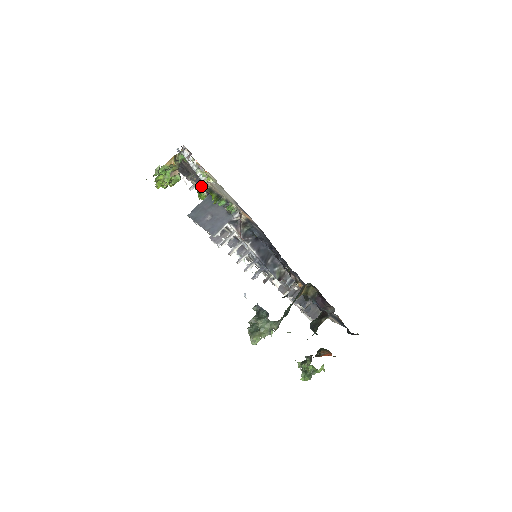
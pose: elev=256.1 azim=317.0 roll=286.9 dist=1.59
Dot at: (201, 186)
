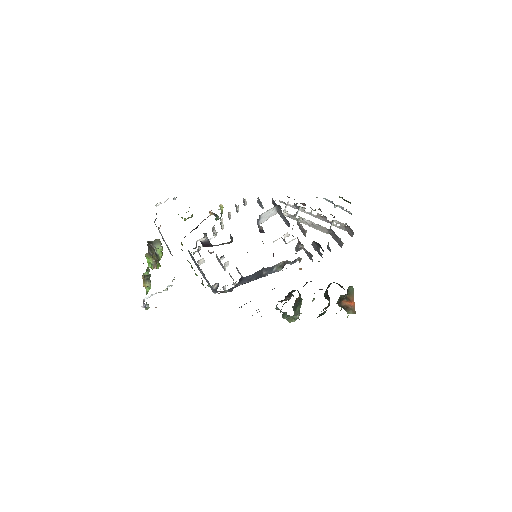
Dot at: occluded
